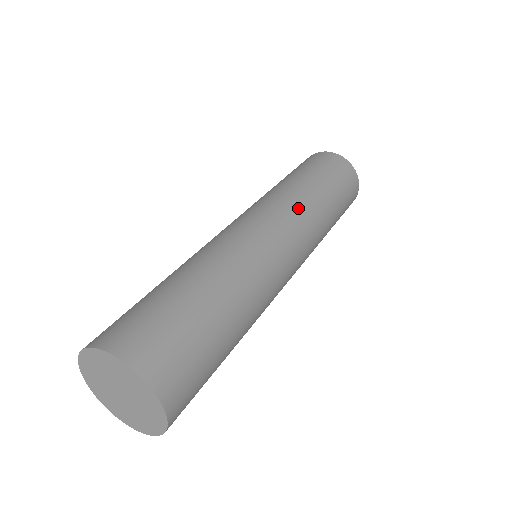
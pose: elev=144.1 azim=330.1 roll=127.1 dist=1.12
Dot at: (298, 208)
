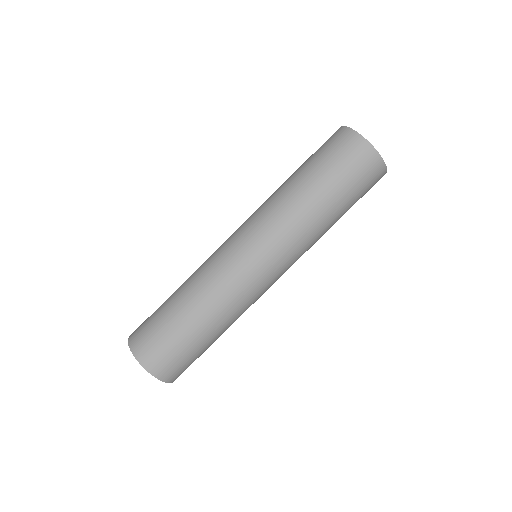
Dot at: (287, 228)
